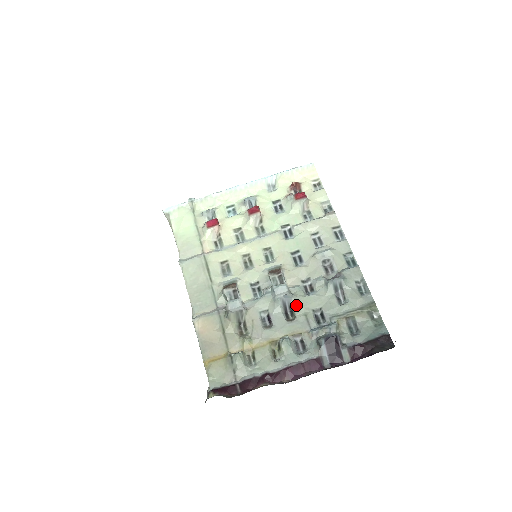
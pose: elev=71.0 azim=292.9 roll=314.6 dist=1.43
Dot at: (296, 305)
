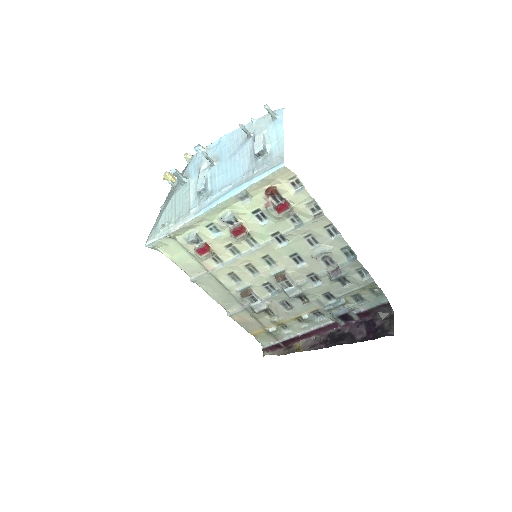
Dot at: (307, 294)
